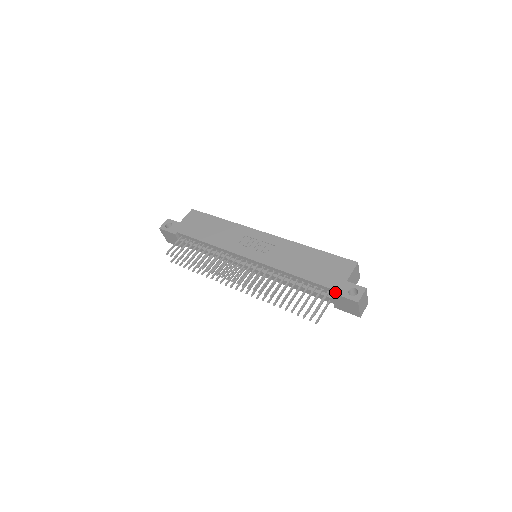
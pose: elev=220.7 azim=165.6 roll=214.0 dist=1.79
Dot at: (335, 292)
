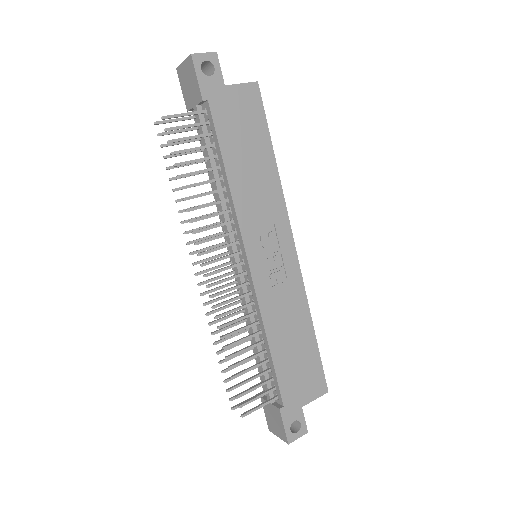
Dot at: (283, 412)
